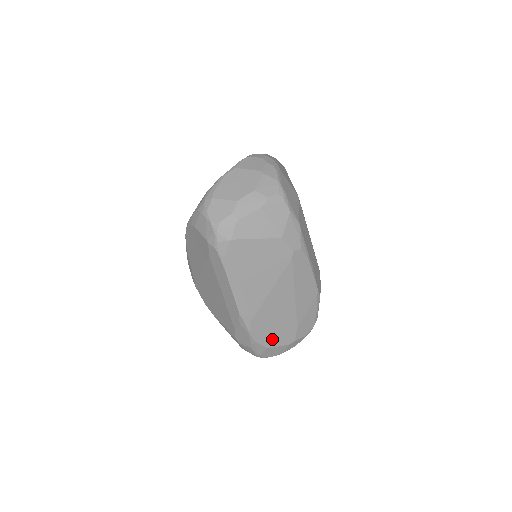
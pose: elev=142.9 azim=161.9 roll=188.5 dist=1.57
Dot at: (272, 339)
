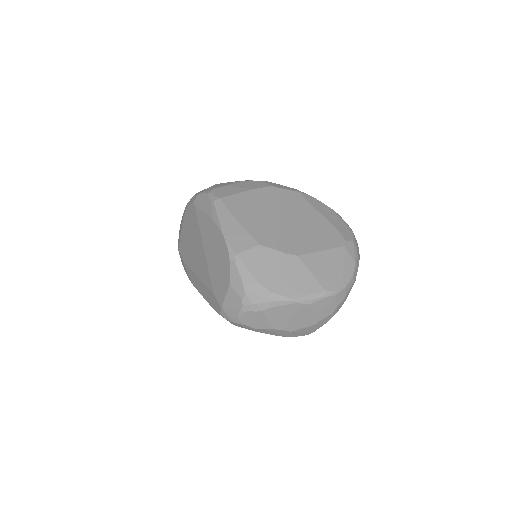
Dot at: occluded
